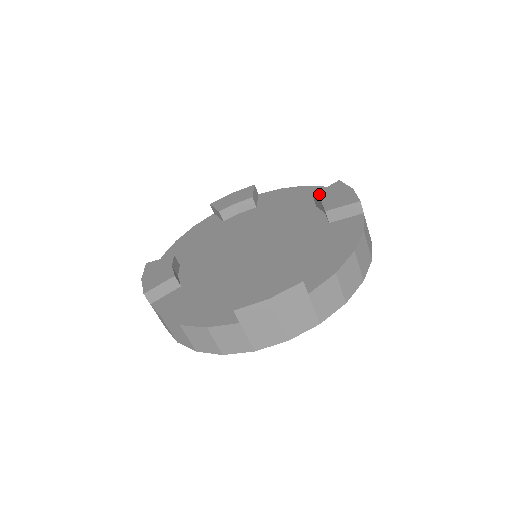
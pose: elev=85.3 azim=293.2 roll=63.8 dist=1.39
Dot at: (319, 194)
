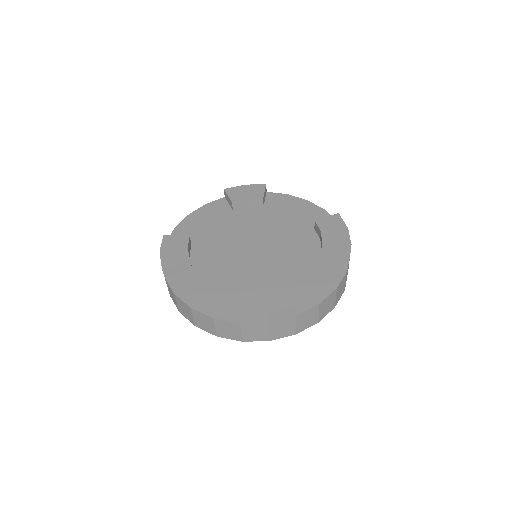
Dot at: (320, 222)
